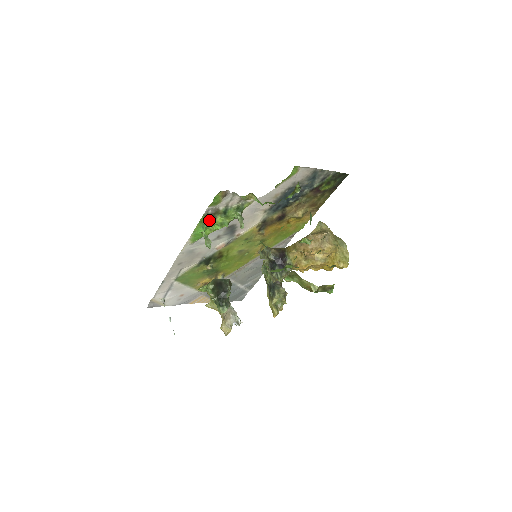
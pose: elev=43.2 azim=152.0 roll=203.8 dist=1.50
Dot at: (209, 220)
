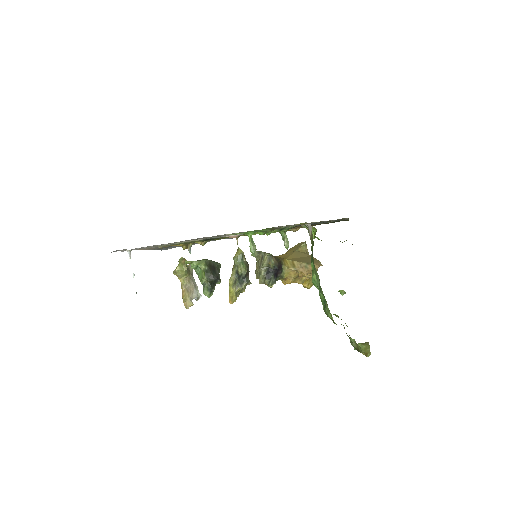
Dot at: occluded
